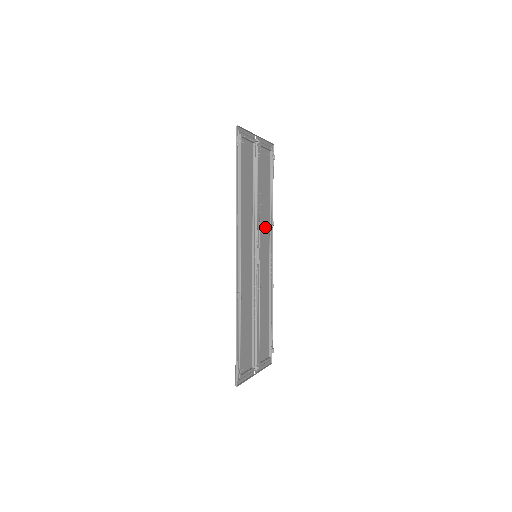
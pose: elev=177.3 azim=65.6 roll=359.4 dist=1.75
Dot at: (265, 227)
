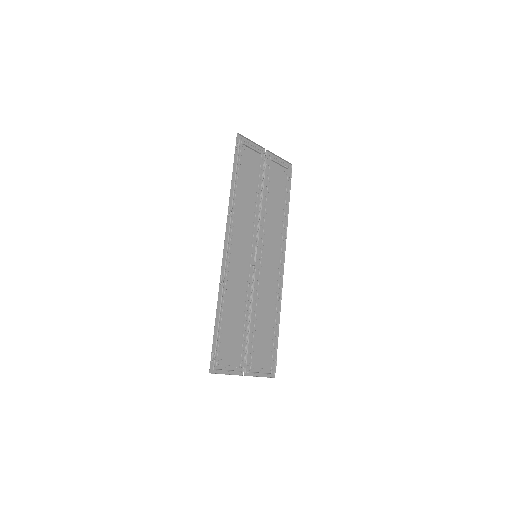
Dot at: (274, 235)
